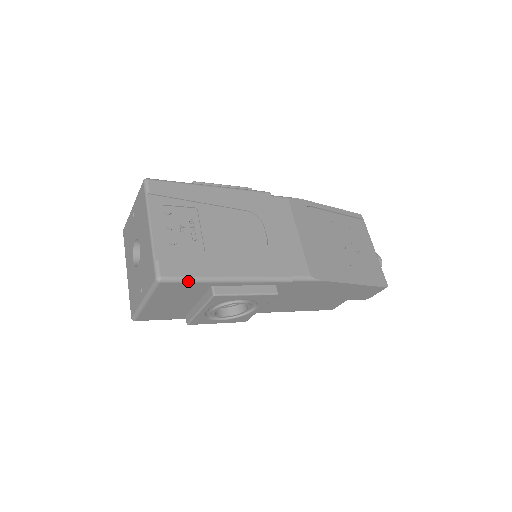
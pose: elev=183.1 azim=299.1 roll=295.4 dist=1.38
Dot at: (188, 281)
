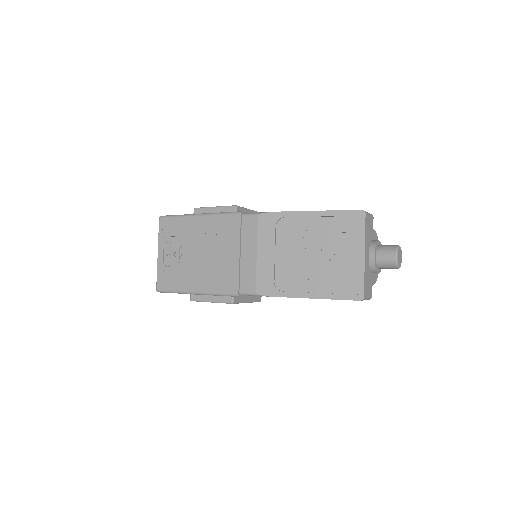
Dot at: occluded
